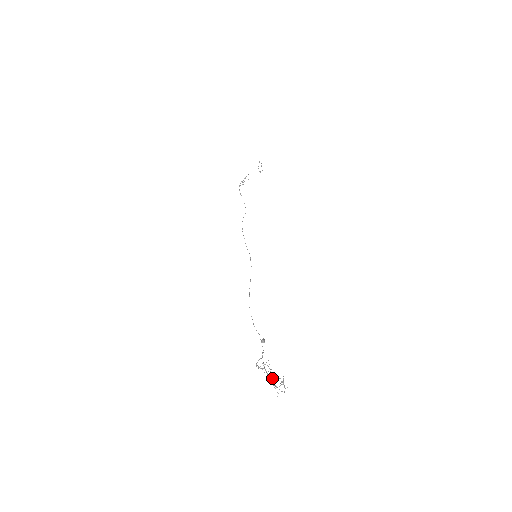
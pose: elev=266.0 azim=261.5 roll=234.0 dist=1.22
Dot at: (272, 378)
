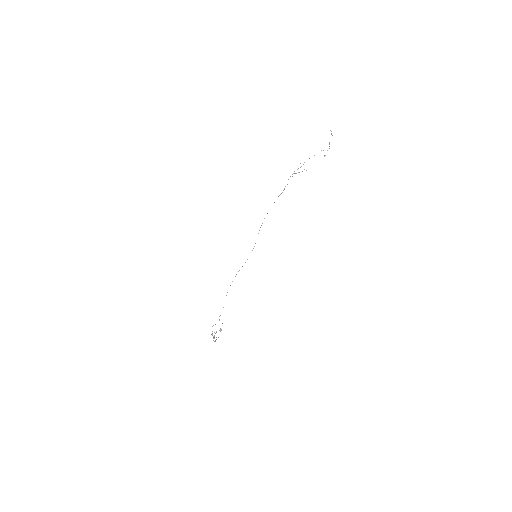
Dot at: occluded
